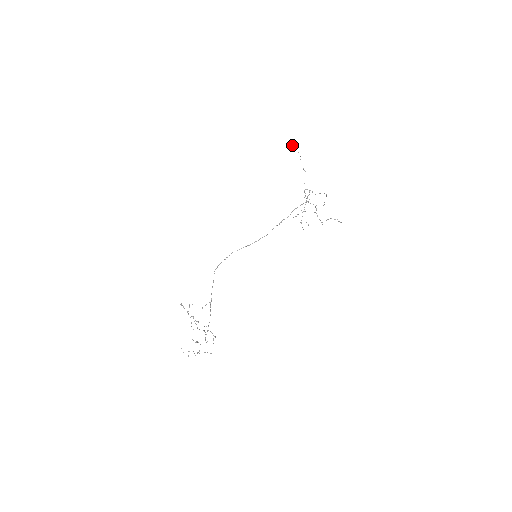
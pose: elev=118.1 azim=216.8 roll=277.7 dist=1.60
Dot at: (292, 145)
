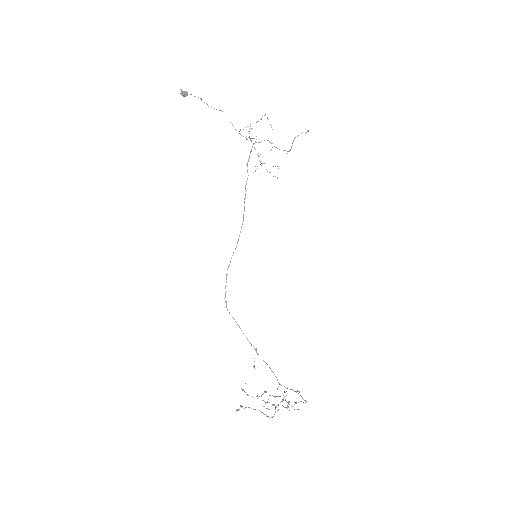
Dot at: occluded
